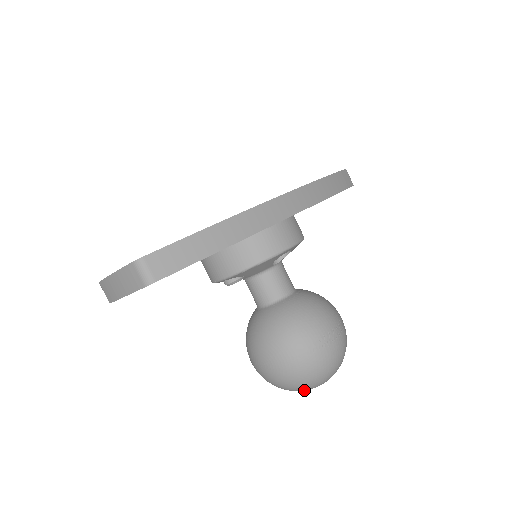
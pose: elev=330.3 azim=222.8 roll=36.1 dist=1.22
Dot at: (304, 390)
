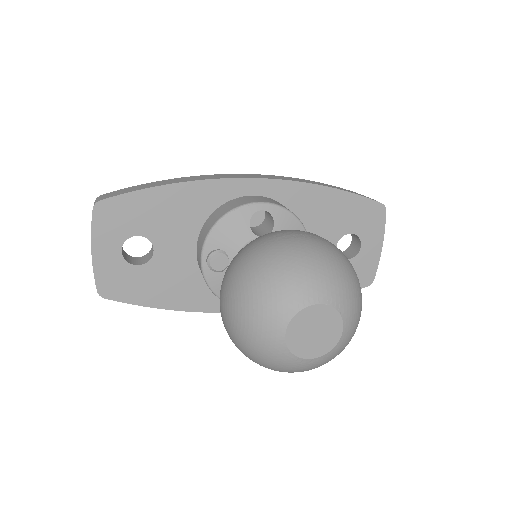
Dot at: (277, 322)
